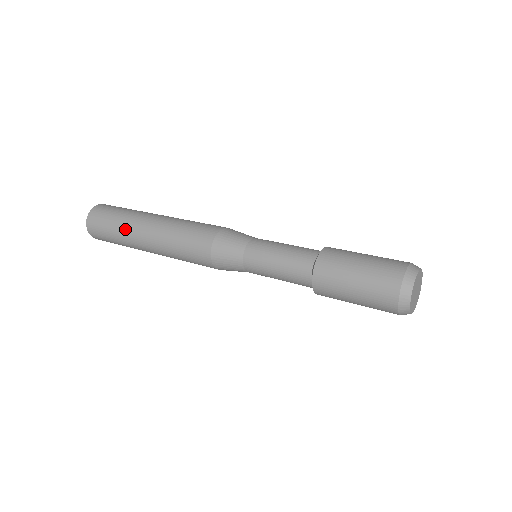
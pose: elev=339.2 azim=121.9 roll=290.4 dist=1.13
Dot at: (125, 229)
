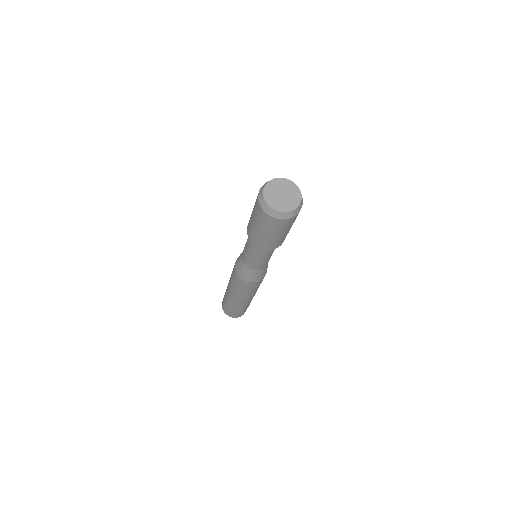
Dot at: (227, 300)
